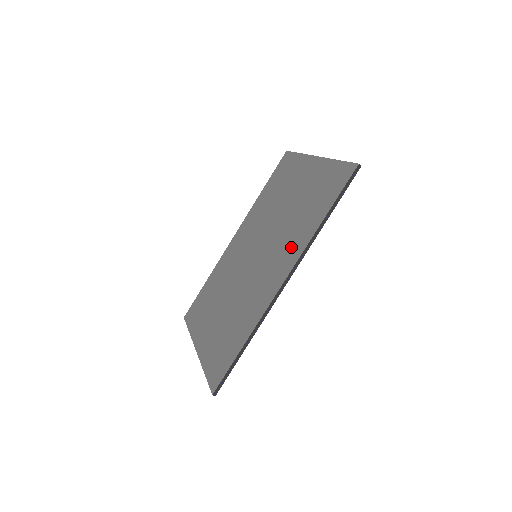
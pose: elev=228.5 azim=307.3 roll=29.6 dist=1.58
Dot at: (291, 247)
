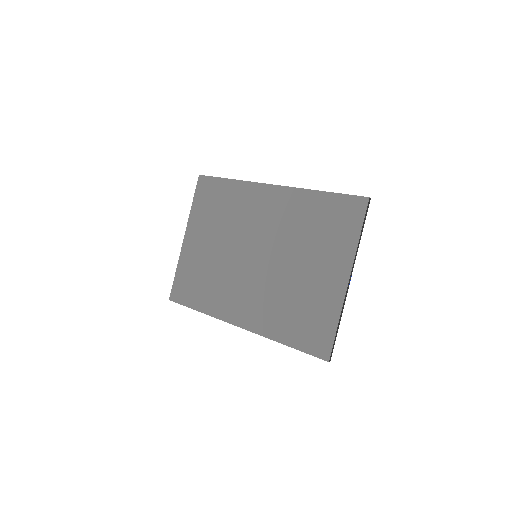
Dot at: (262, 314)
